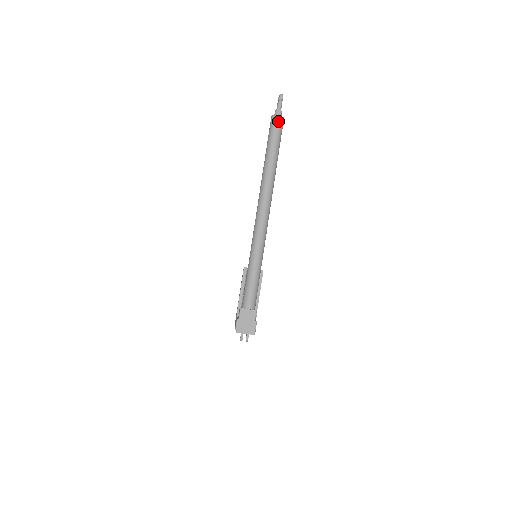
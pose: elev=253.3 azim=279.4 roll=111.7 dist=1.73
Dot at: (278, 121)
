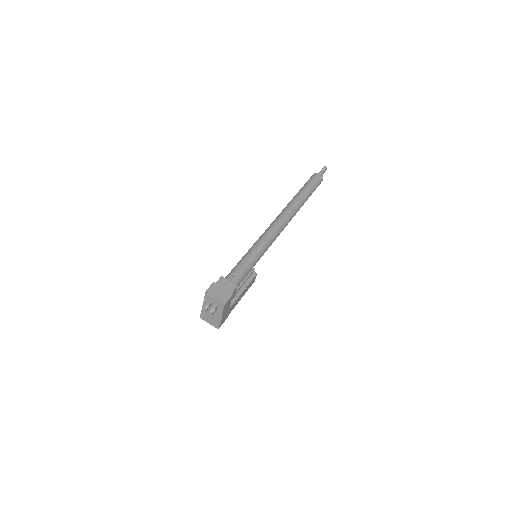
Dot at: (317, 177)
